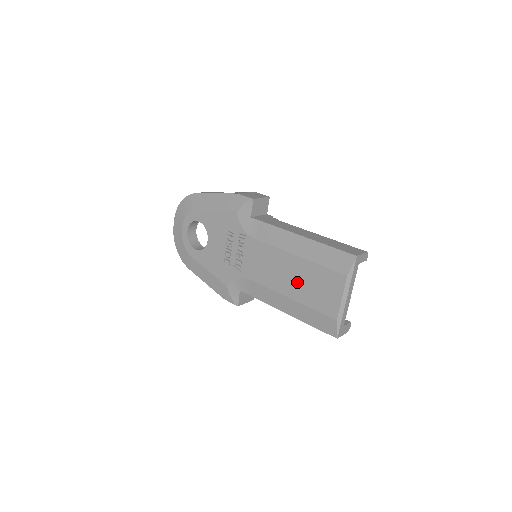
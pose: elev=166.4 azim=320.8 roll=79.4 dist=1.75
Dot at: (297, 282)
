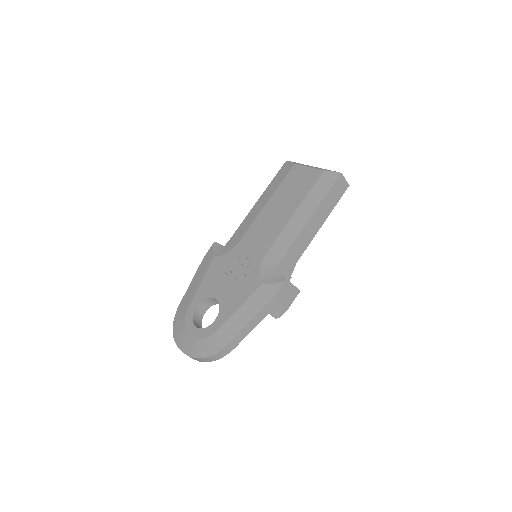
Dot at: (285, 203)
